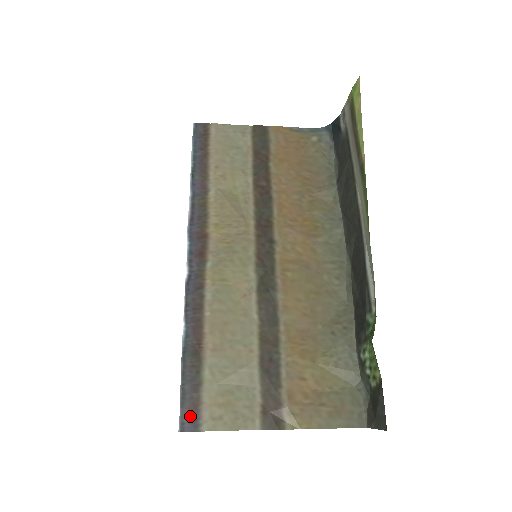
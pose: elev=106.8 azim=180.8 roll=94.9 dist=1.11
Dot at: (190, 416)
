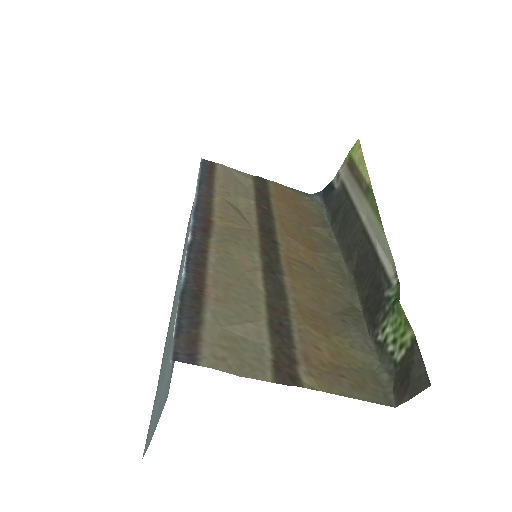
Dot at: (186, 348)
